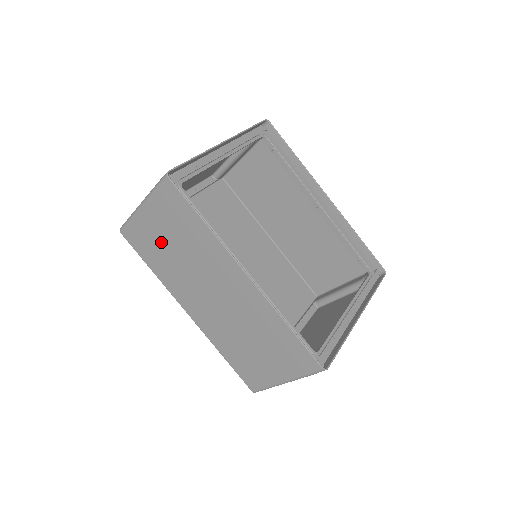
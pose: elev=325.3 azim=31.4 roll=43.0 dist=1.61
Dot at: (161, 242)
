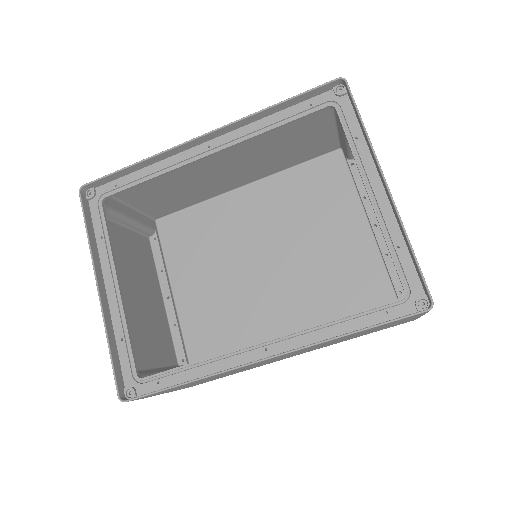
Dot at: occluded
